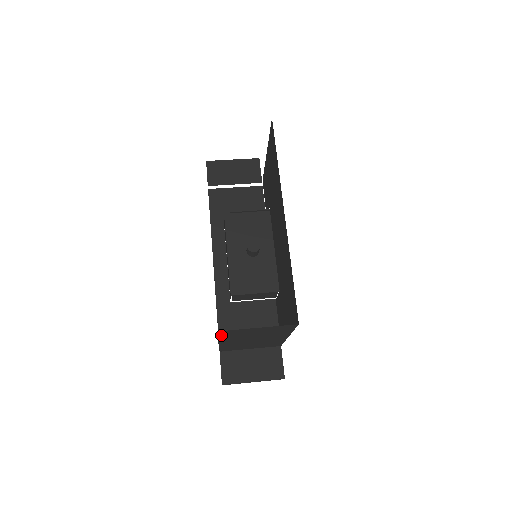
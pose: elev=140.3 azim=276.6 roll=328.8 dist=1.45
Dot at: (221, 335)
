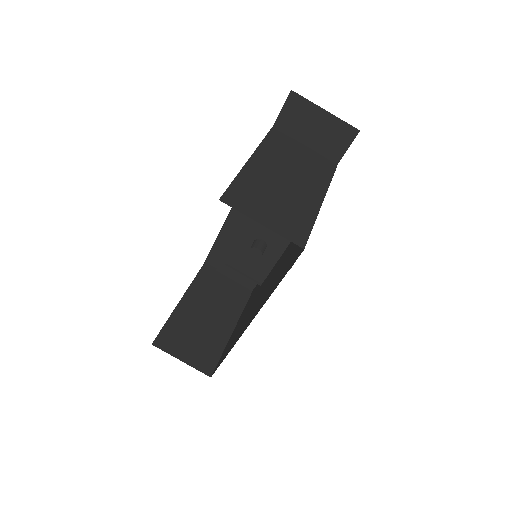
Dot at: (165, 329)
